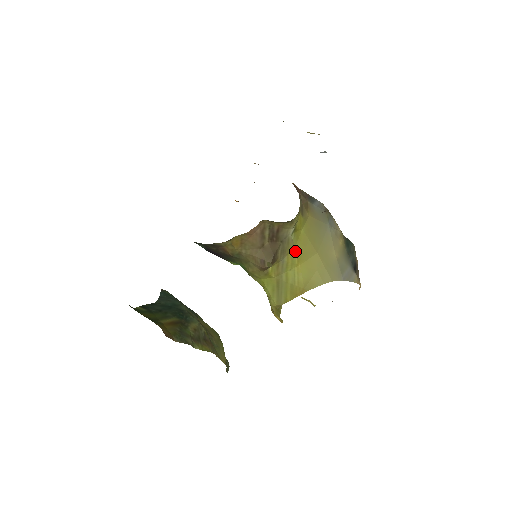
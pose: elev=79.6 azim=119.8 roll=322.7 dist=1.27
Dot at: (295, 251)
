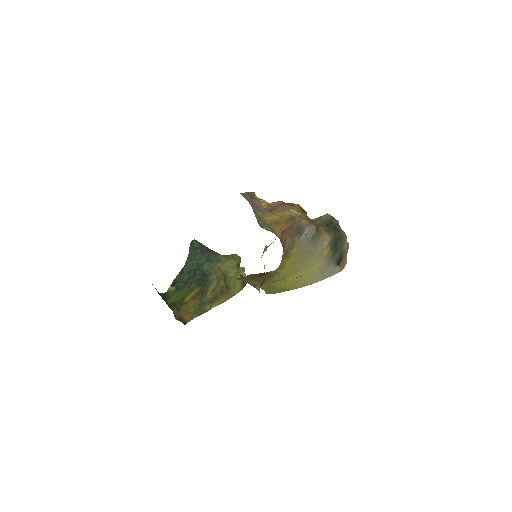
Dot at: (281, 274)
